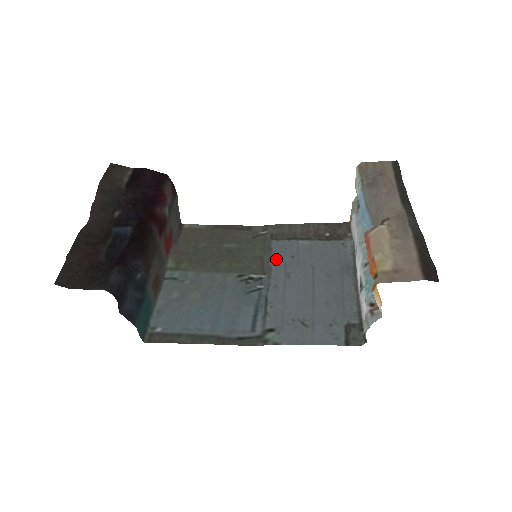
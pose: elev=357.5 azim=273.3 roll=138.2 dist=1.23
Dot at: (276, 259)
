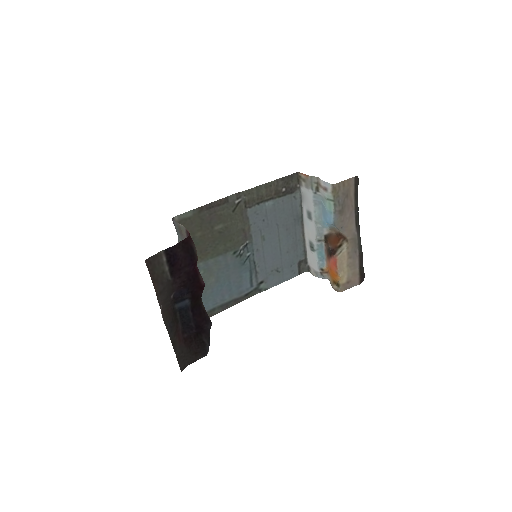
Dot at: (254, 227)
